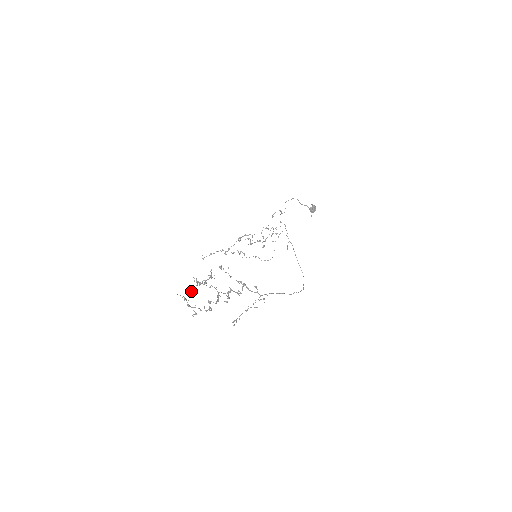
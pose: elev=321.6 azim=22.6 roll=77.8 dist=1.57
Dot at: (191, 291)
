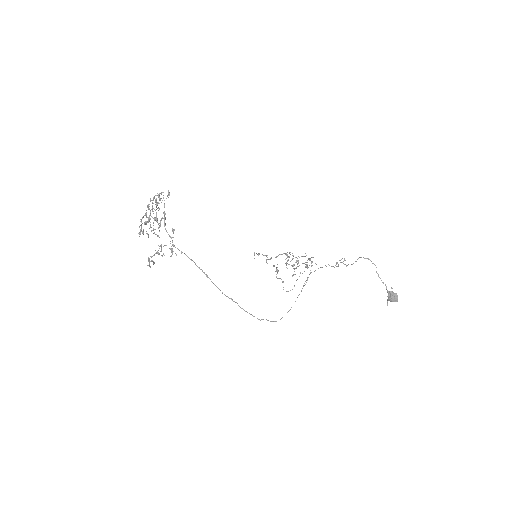
Dot at: (147, 206)
